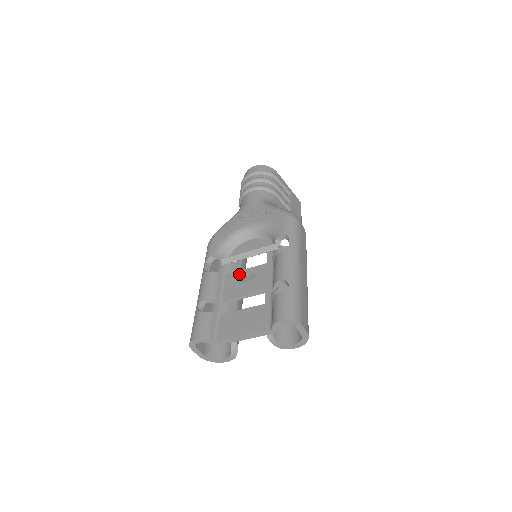
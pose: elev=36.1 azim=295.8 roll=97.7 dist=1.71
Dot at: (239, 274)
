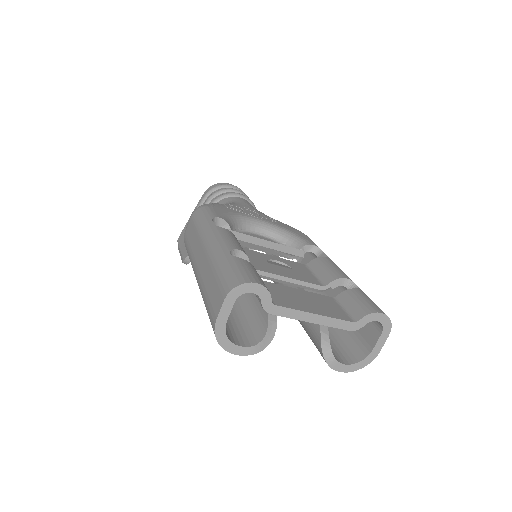
Dot at: (263, 255)
